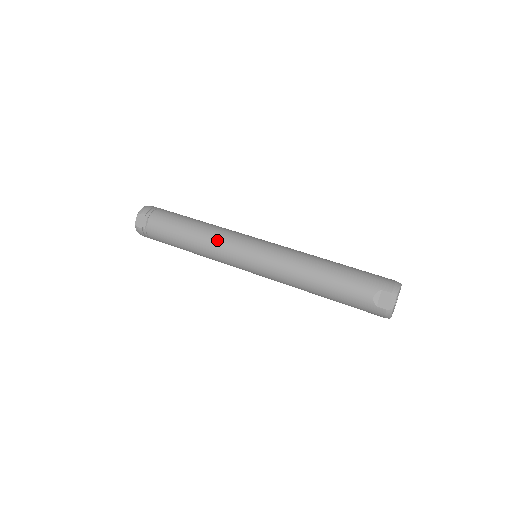
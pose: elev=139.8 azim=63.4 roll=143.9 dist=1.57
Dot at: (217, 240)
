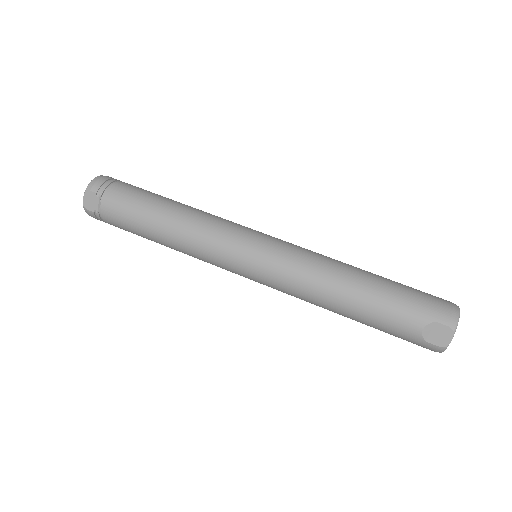
Dot at: (201, 237)
